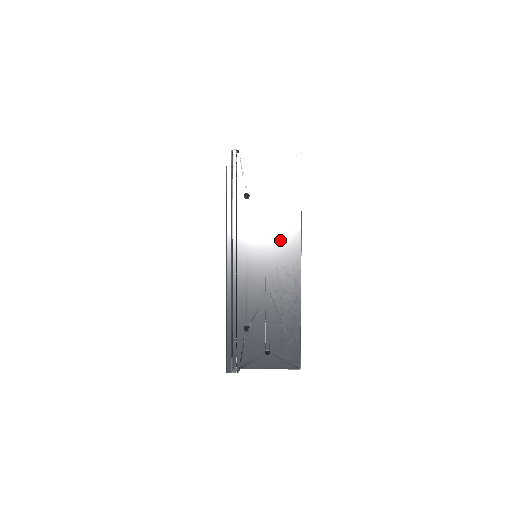
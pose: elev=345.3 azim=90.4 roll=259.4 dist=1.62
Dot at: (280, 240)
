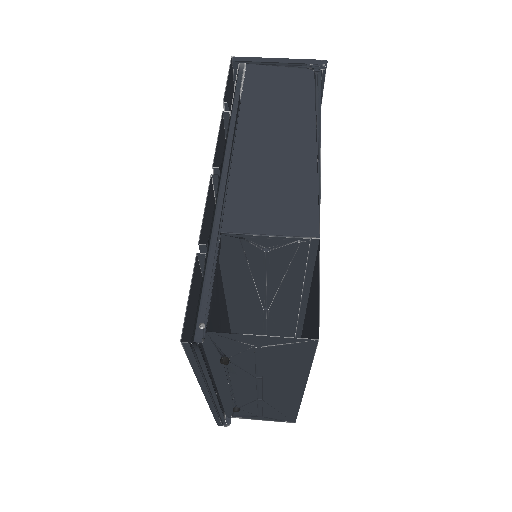
Dot at: (276, 382)
